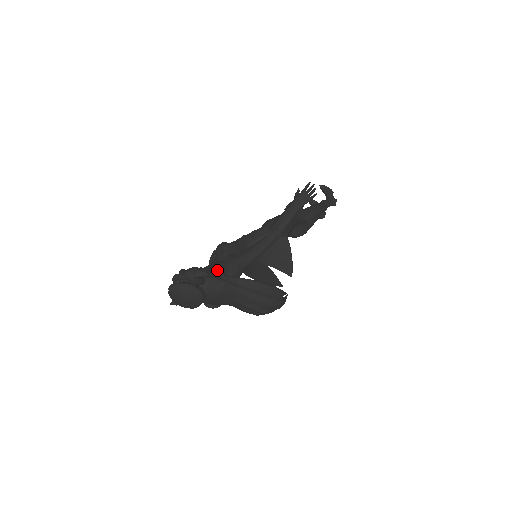
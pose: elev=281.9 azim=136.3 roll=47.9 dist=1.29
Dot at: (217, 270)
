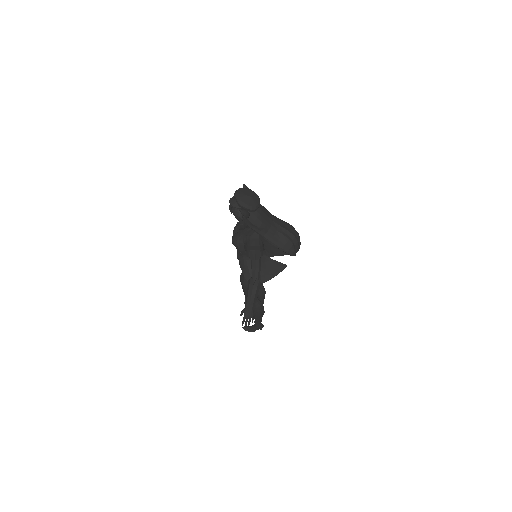
Dot at: occluded
